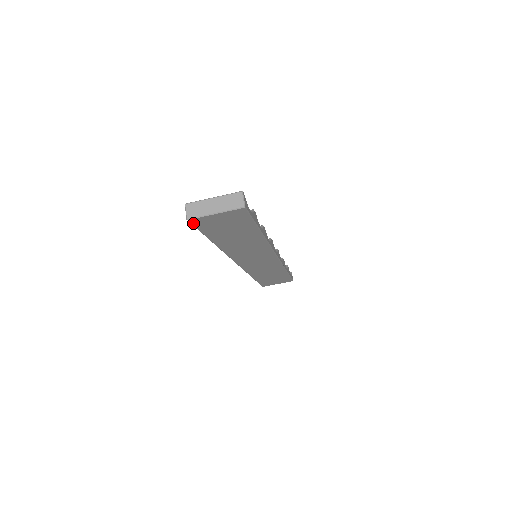
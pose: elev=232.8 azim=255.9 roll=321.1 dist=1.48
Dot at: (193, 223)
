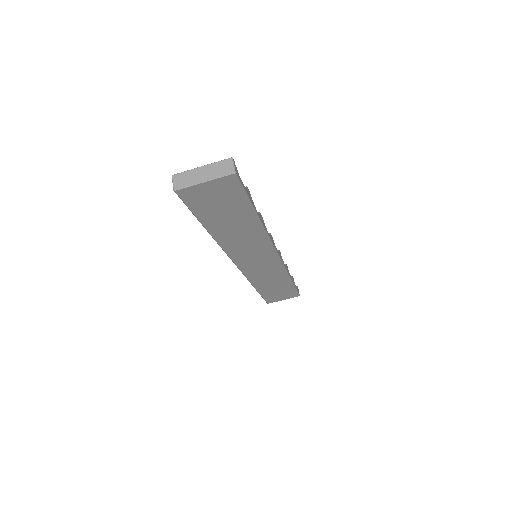
Dot at: (181, 196)
